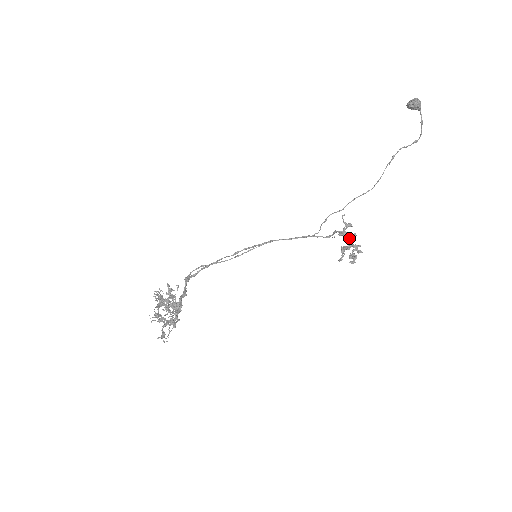
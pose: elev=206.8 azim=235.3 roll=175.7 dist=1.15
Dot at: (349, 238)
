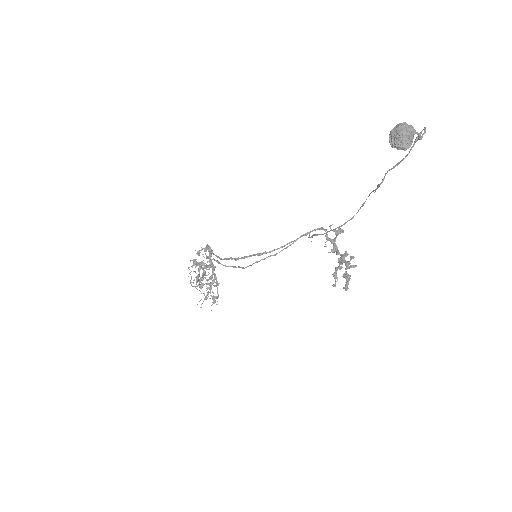
Dot at: (340, 255)
